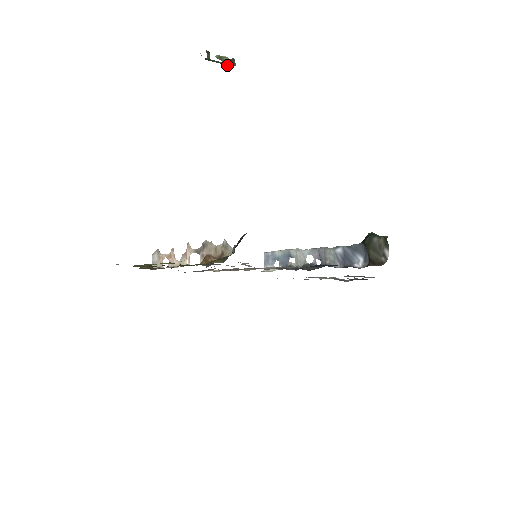
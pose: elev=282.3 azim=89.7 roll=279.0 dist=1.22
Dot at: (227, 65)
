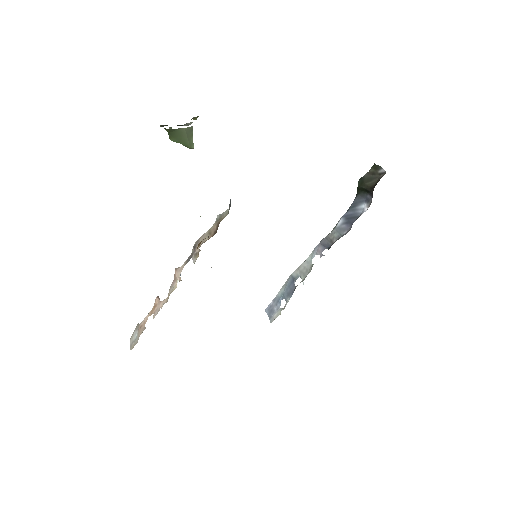
Dot at: (188, 139)
